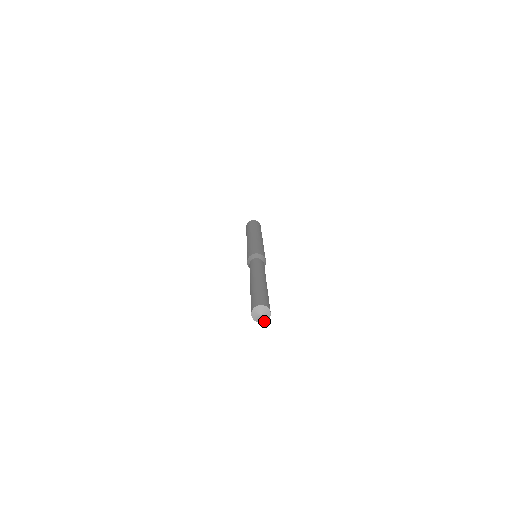
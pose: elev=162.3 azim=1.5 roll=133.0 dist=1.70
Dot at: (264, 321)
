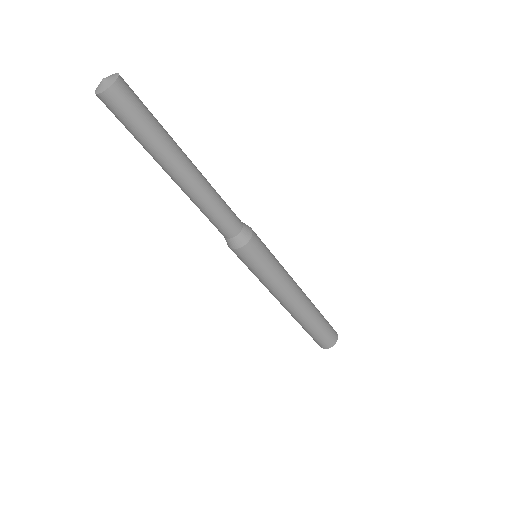
Dot at: (111, 84)
